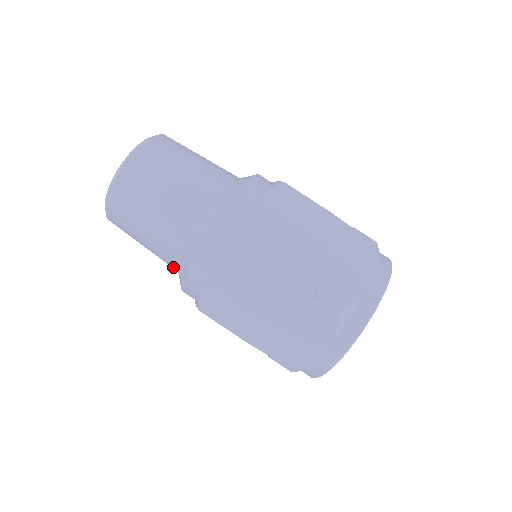
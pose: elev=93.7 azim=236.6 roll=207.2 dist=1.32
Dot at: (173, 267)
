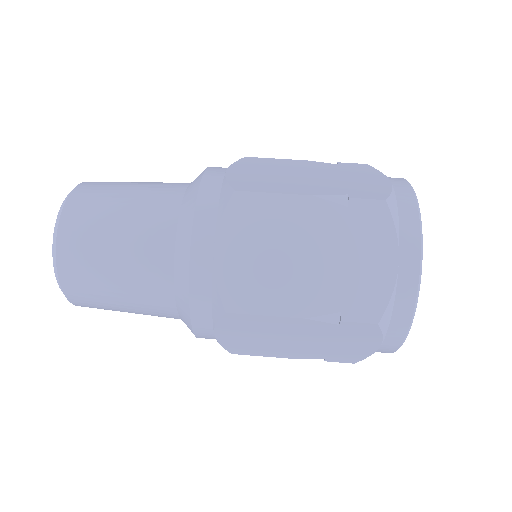
Dot at: (167, 301)
